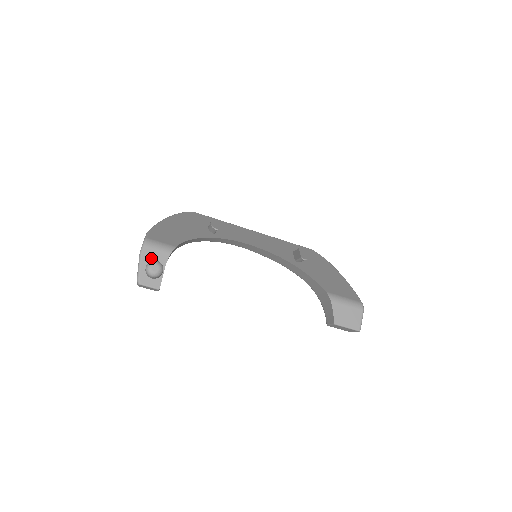
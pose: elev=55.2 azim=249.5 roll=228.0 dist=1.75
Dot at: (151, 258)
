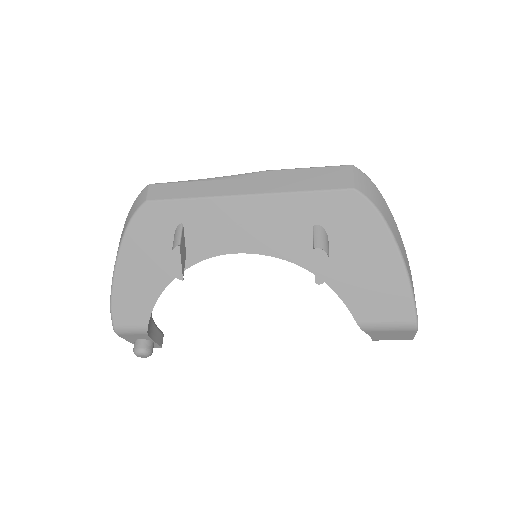
Dot at: (133, 338)
